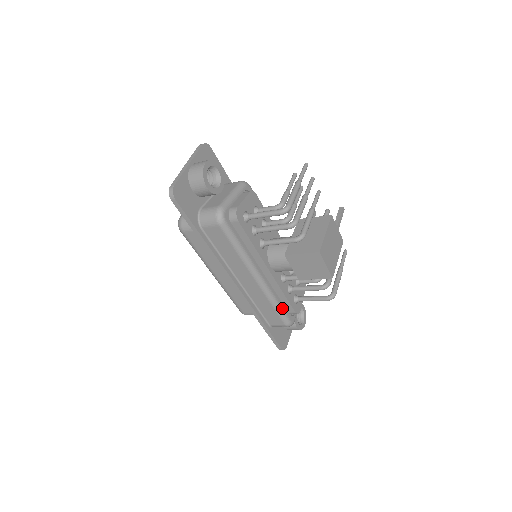
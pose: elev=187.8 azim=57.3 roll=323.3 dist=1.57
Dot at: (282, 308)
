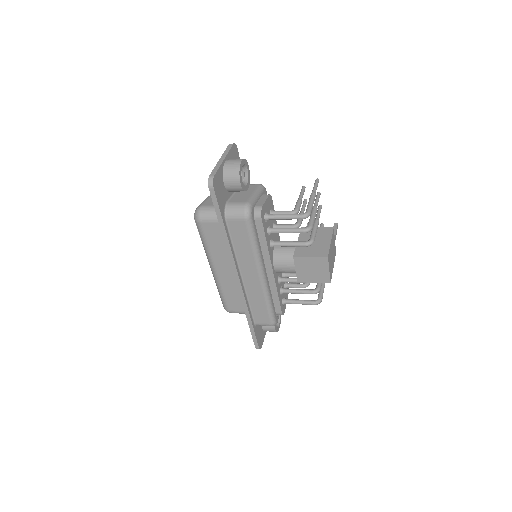
Dot at: (273, 307)
